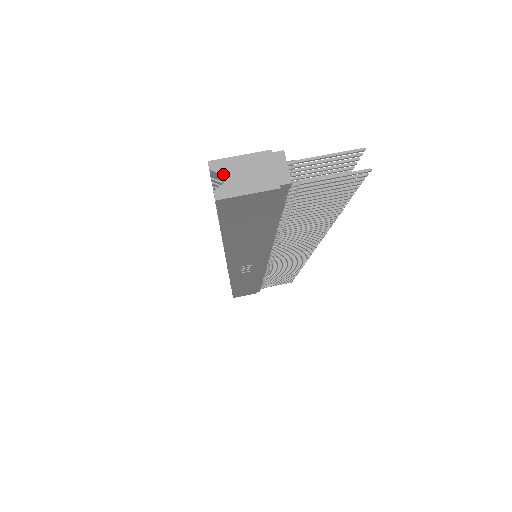
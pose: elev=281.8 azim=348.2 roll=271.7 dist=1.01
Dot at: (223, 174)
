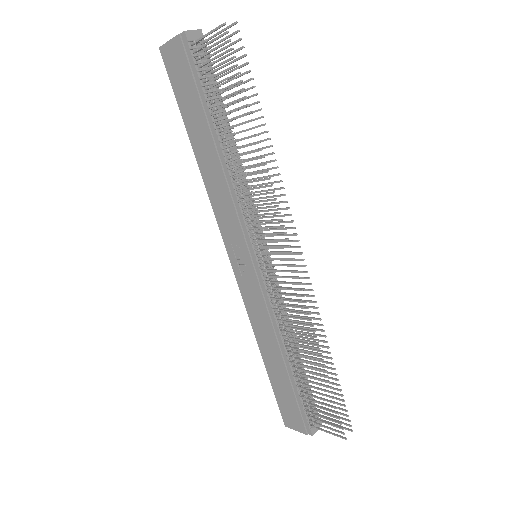
Dot at: occluded
